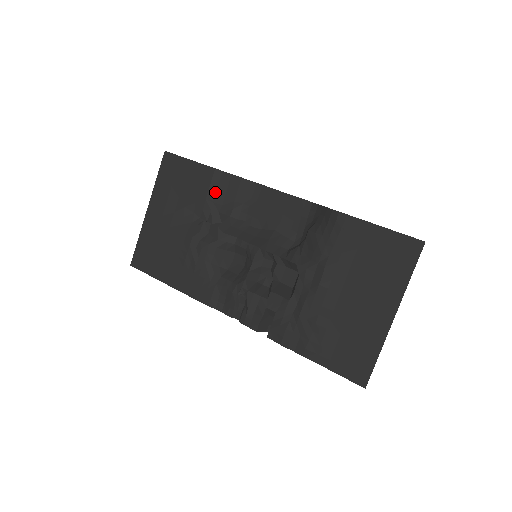
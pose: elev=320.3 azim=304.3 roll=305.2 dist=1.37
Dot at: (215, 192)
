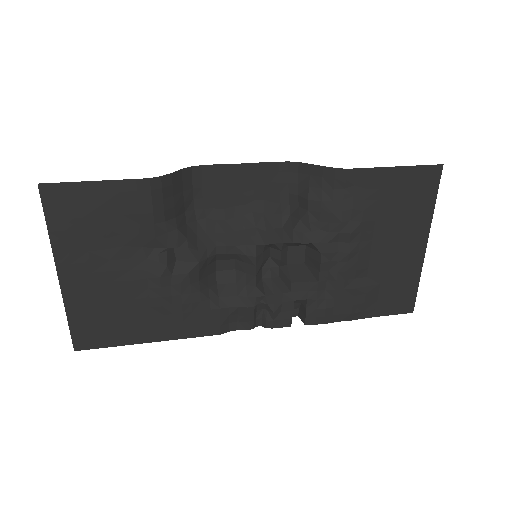
Dot at: (162, 208)
